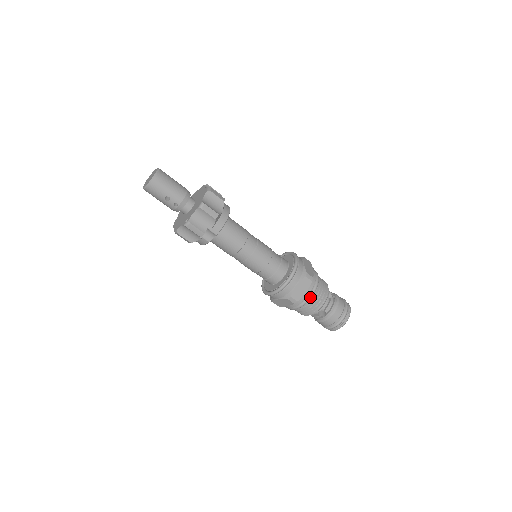
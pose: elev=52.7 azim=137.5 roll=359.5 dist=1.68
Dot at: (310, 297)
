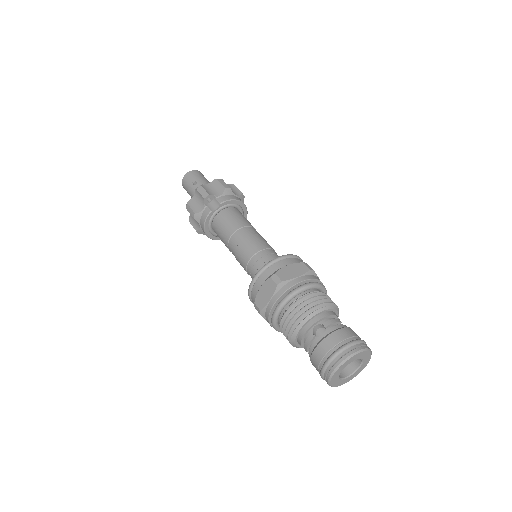
Dot at: (302, 286)
